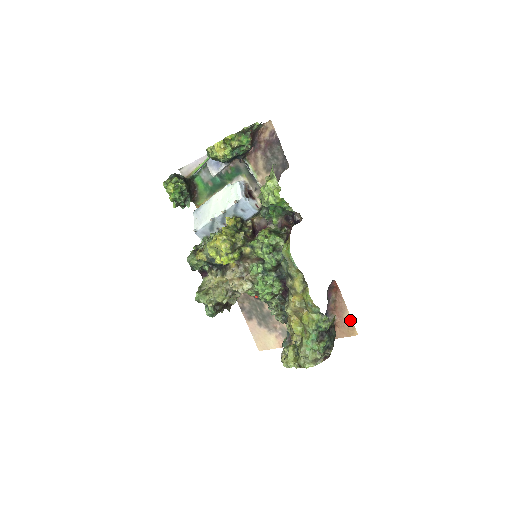
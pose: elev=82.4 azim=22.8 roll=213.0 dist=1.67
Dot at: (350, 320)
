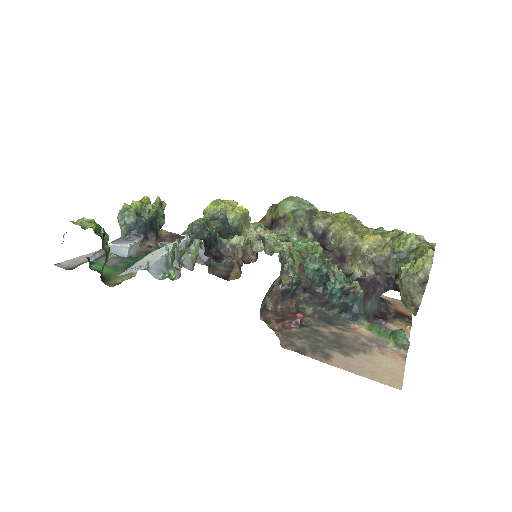
Dot at: (391, 298)
